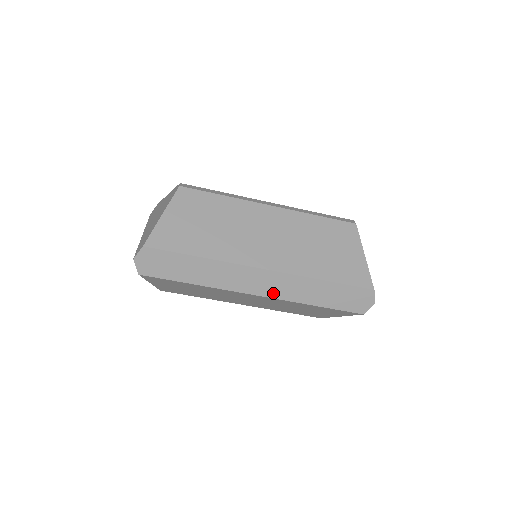
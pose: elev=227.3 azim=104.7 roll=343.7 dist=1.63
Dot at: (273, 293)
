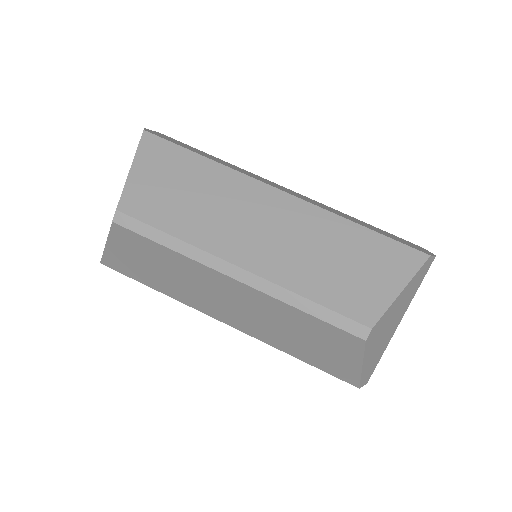
Dot at: (302, 198)
